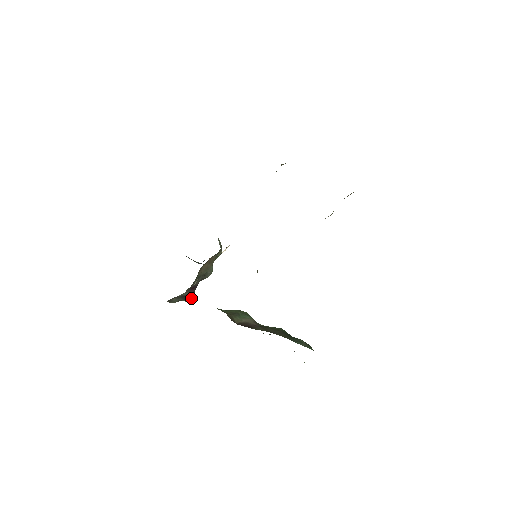
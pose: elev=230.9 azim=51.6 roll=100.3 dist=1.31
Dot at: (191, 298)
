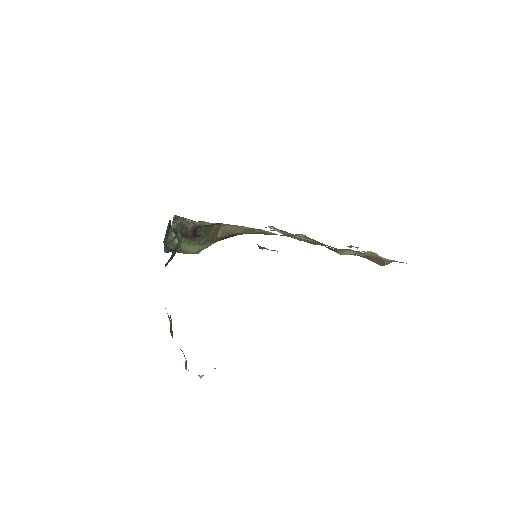
Dot at: (174, 241)
